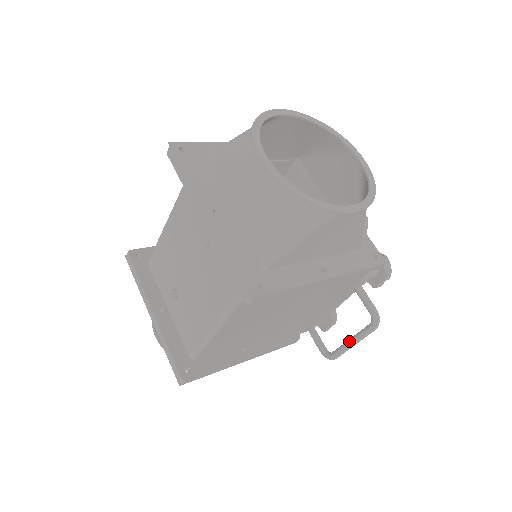
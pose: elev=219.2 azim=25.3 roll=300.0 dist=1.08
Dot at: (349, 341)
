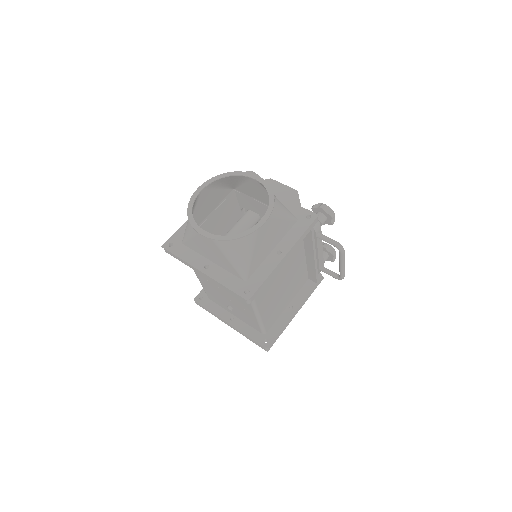
Dot at: (339, 265)
